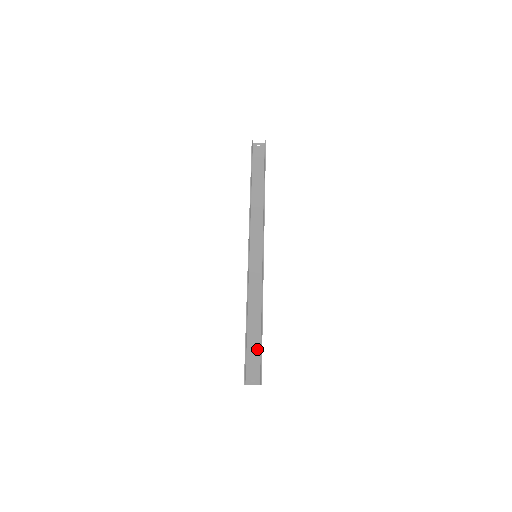
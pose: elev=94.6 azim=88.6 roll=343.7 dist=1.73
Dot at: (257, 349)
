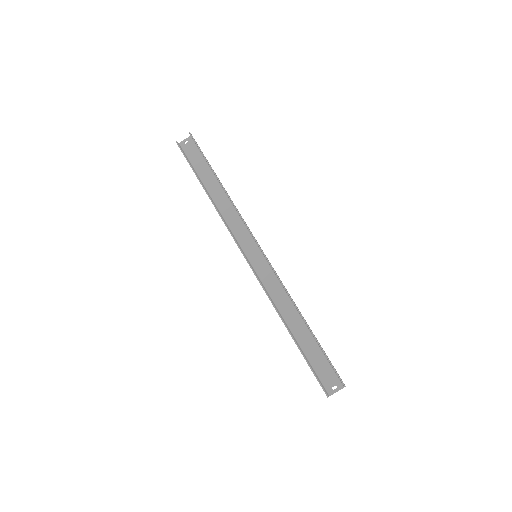
Dot at: (318, 352)
